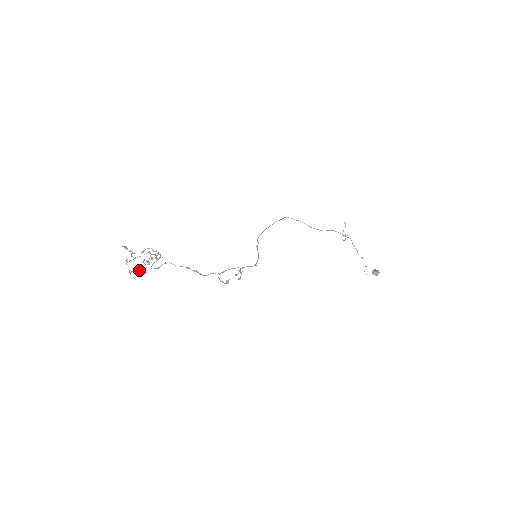
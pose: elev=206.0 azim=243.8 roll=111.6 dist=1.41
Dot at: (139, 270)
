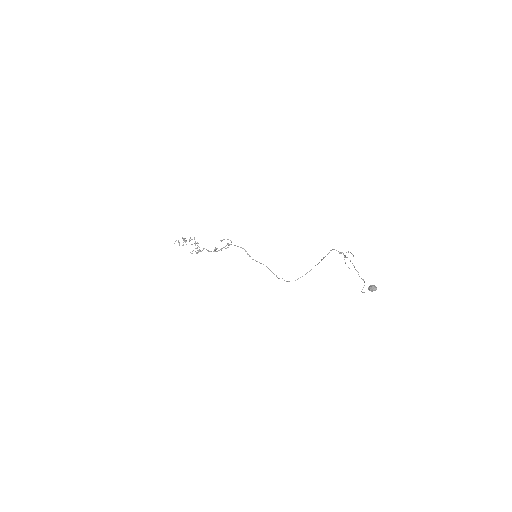
Dot at: occluded
